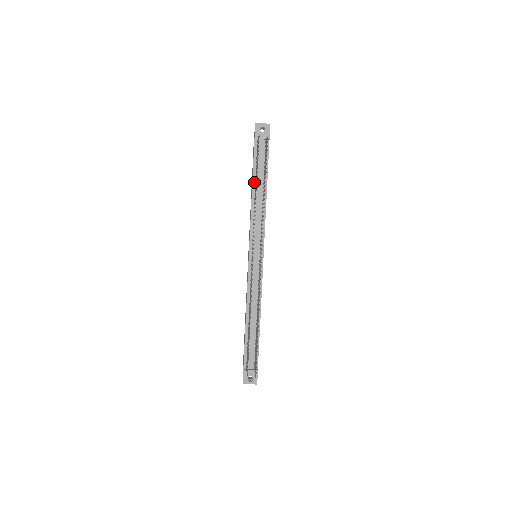
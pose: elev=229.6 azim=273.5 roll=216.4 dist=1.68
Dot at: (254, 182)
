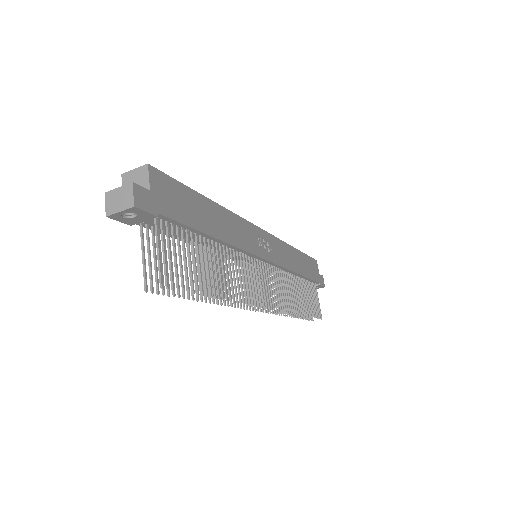
Dot at: occluded
